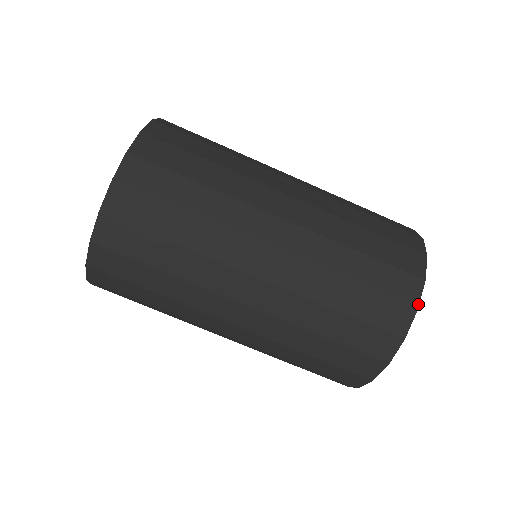
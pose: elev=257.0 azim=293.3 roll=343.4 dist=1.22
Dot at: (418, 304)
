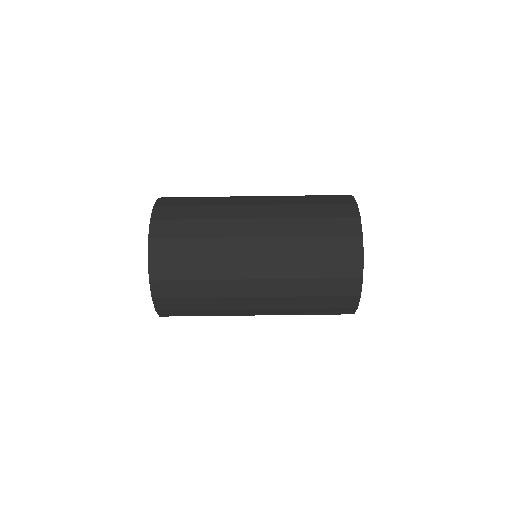
Dot at: (357, 306)
